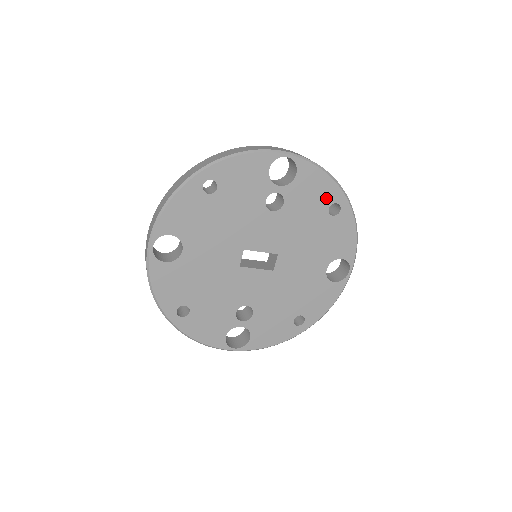
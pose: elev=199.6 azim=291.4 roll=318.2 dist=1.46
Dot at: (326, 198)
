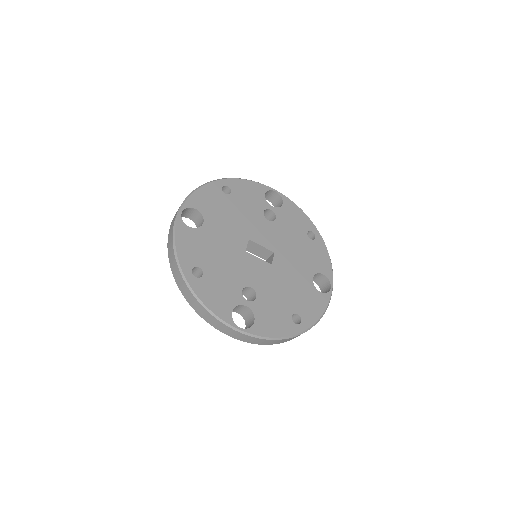
Dot at: (304, 226)
